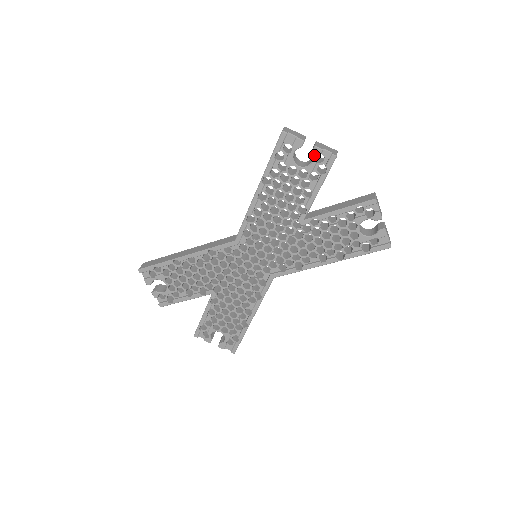
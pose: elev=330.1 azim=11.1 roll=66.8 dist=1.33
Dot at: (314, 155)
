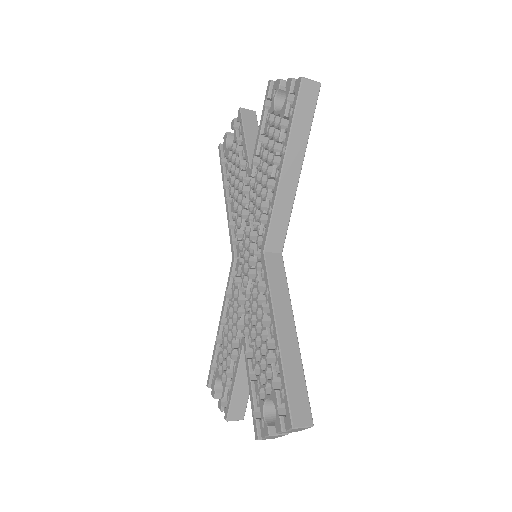
Dot at: (233, 128)
